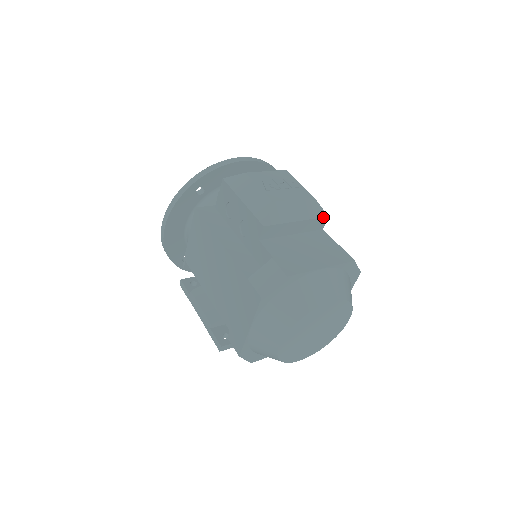
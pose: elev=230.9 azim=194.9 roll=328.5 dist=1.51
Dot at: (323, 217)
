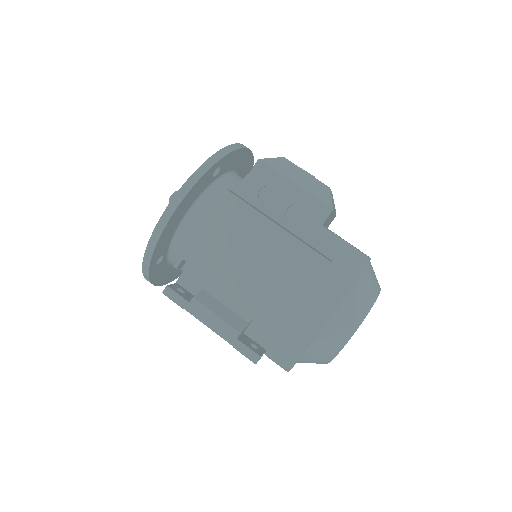
Dot at: occluded
